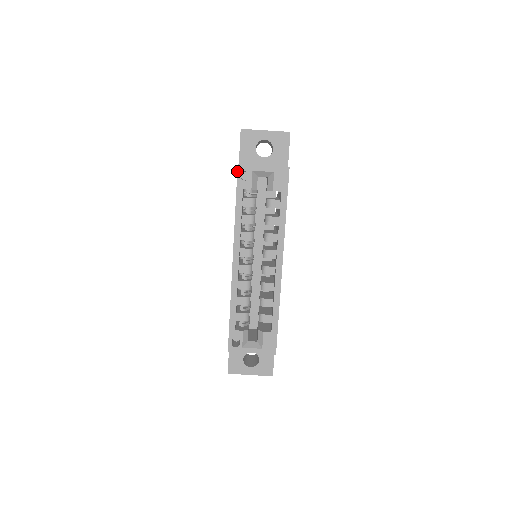
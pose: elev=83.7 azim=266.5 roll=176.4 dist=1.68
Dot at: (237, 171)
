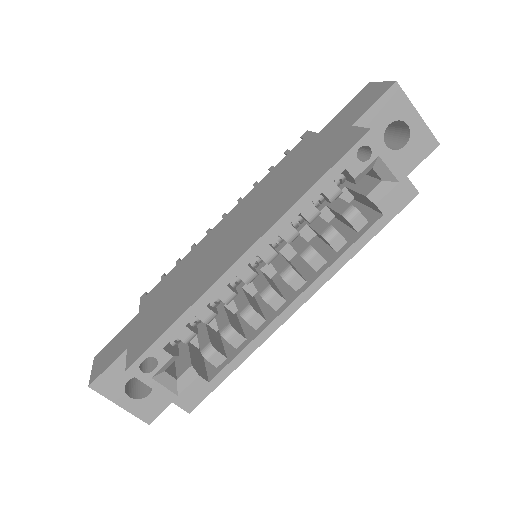
Dot at: (362, 137)
